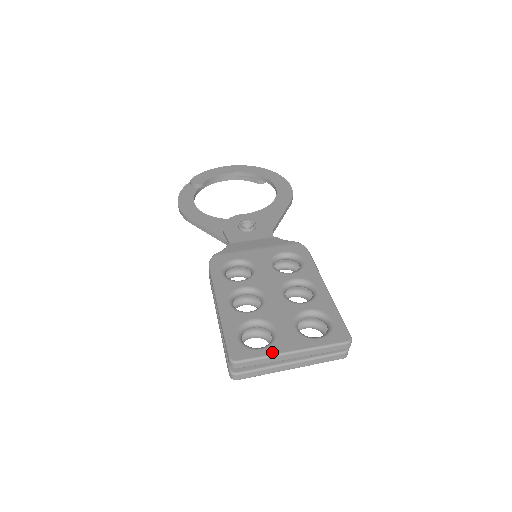
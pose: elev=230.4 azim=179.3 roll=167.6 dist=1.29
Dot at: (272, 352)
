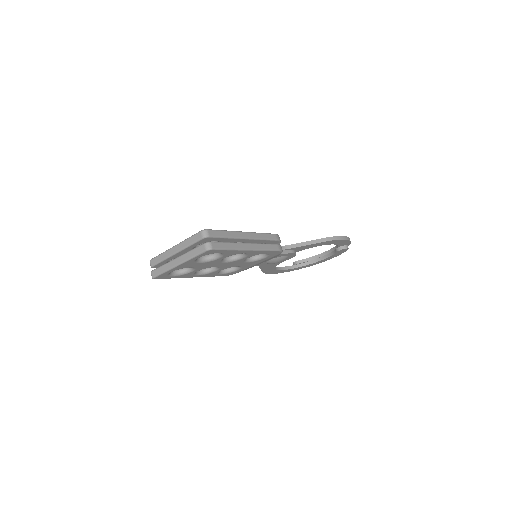
Dot at: (167, 251)
